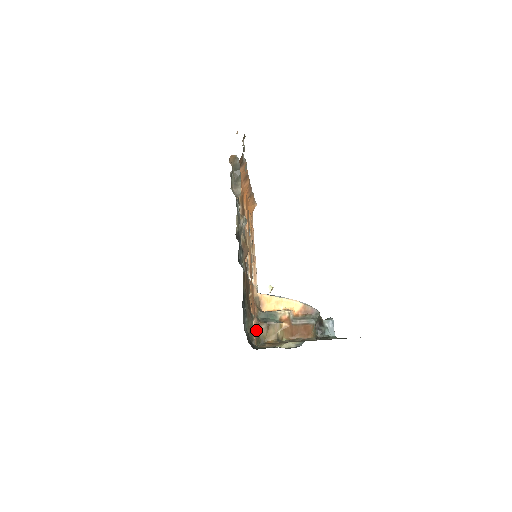
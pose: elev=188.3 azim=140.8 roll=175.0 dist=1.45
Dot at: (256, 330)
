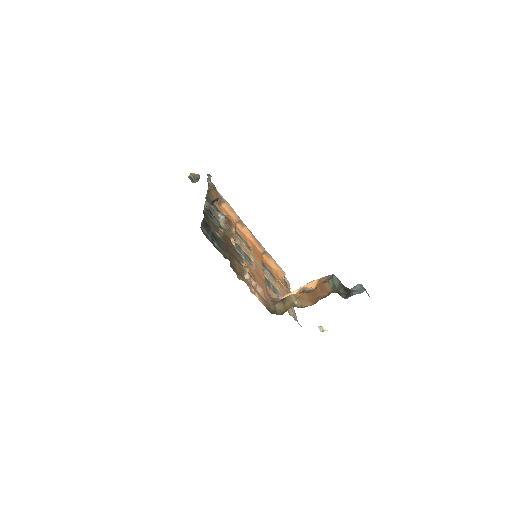
Dot at: (269, 304)
